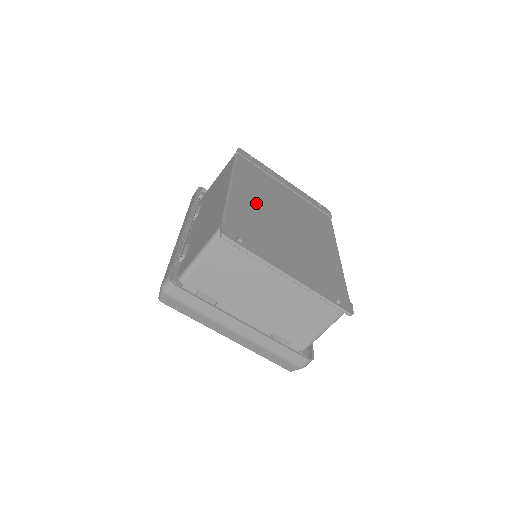
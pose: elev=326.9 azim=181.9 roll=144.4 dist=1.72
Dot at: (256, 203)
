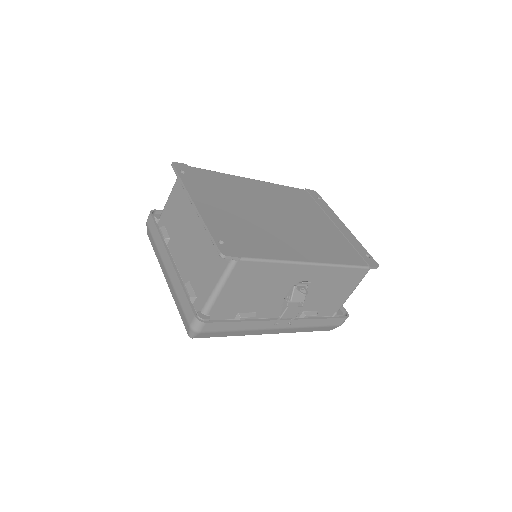
Dot at: (257, 193)
